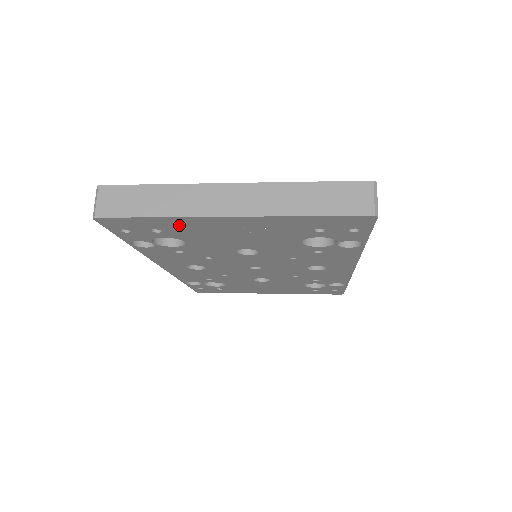
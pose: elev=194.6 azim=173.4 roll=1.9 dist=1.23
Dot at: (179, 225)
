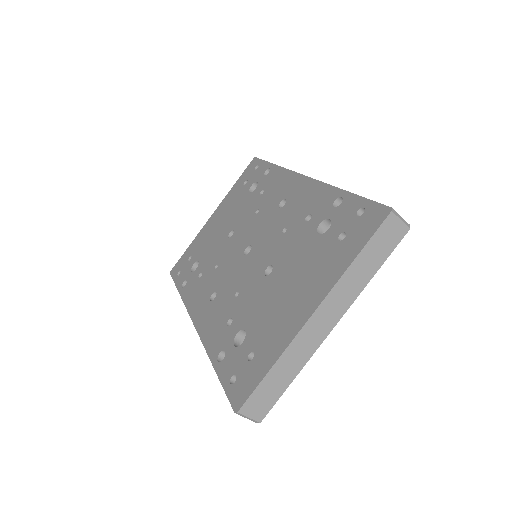
Dot at: occluded
